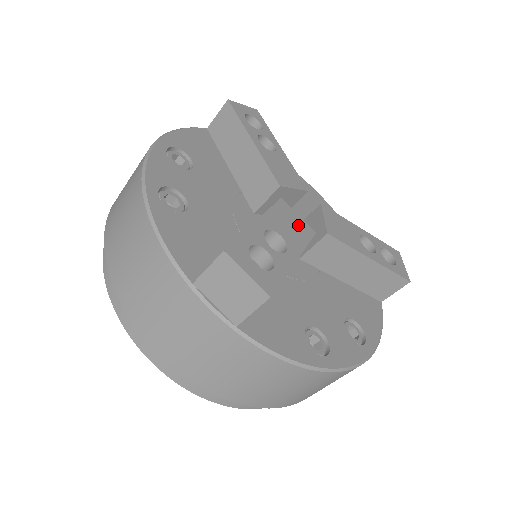
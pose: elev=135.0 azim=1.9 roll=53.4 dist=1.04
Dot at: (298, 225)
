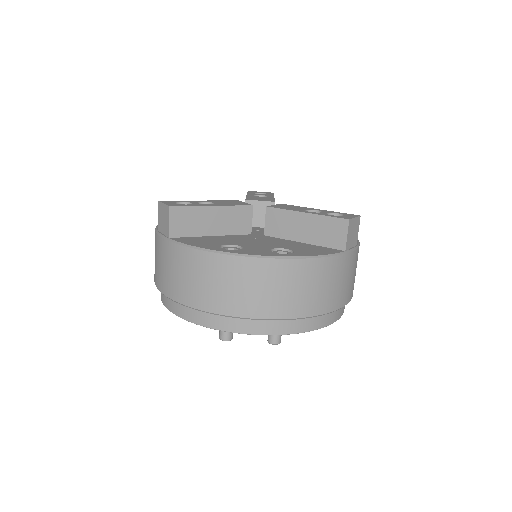
Dot at: (238, 203)
